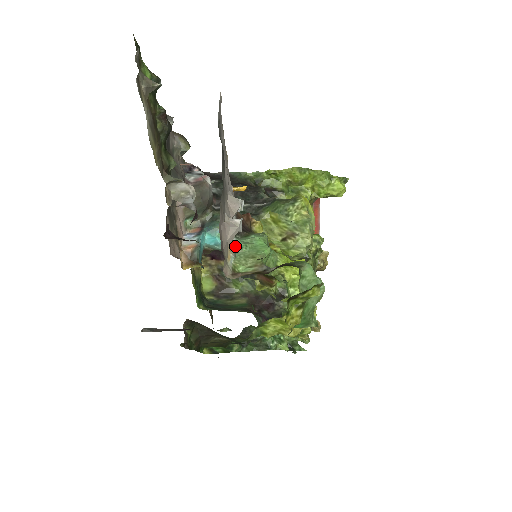
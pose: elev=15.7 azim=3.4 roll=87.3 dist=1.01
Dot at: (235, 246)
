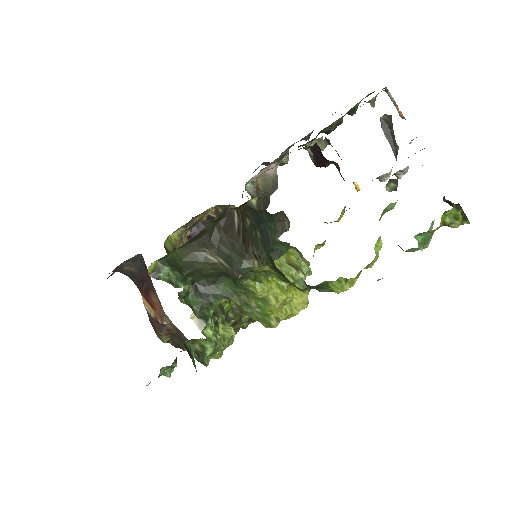
Dot at: occluded
